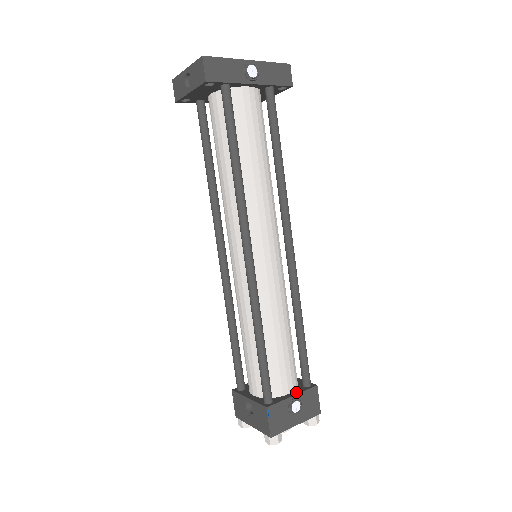
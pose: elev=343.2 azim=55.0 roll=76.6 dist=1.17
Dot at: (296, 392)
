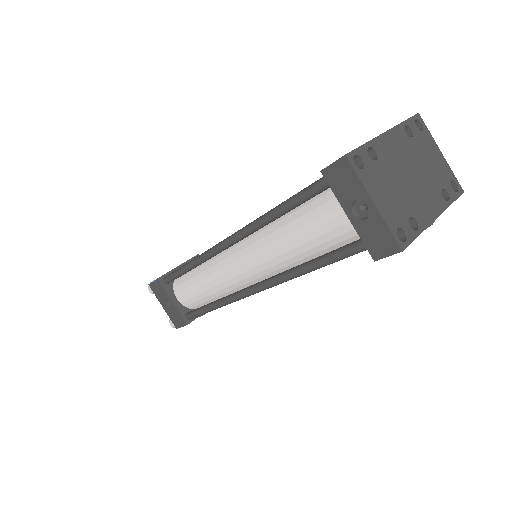
Dot at: occluded
